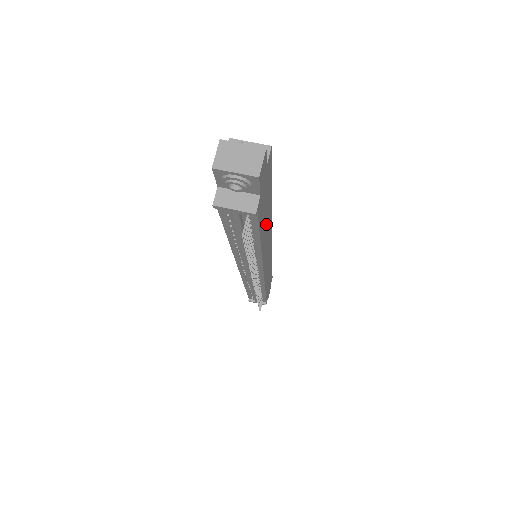
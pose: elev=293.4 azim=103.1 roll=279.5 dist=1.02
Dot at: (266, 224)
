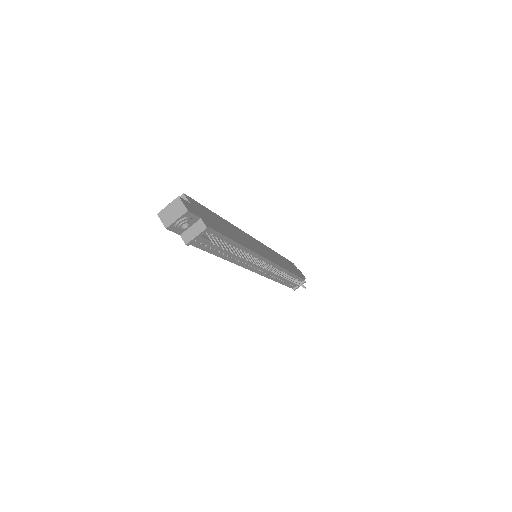
Dot at: (231, 231)
